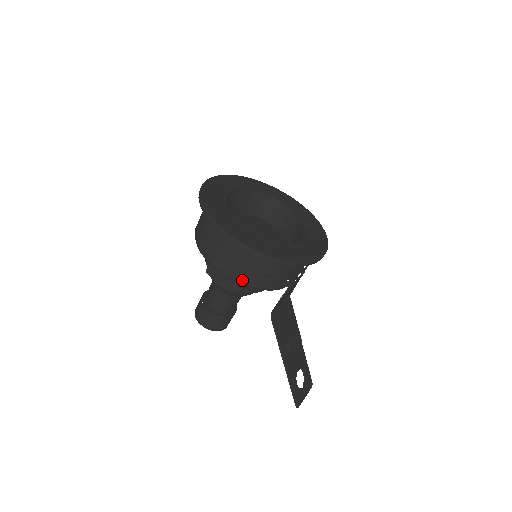
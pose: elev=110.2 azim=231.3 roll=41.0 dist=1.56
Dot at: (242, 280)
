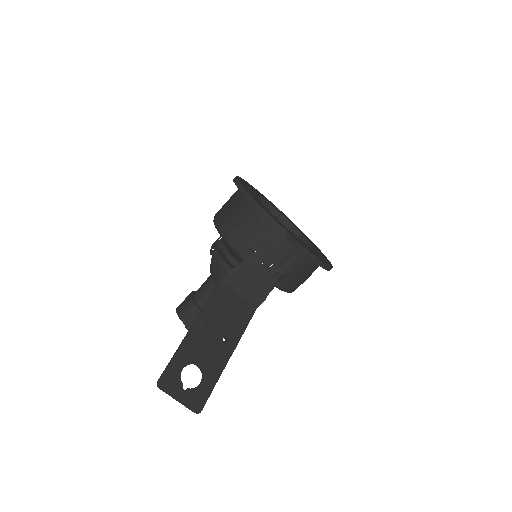
Dot at: (220, 224)
